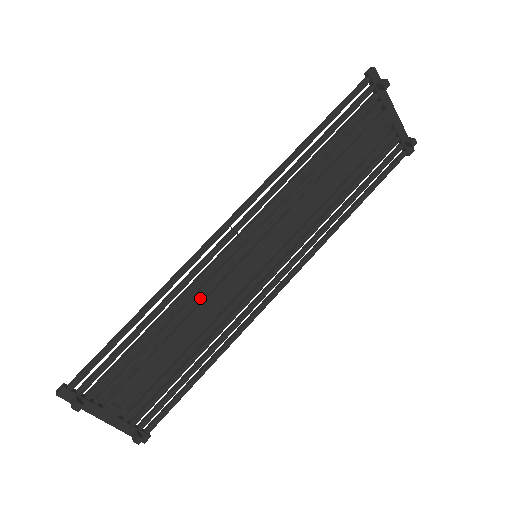
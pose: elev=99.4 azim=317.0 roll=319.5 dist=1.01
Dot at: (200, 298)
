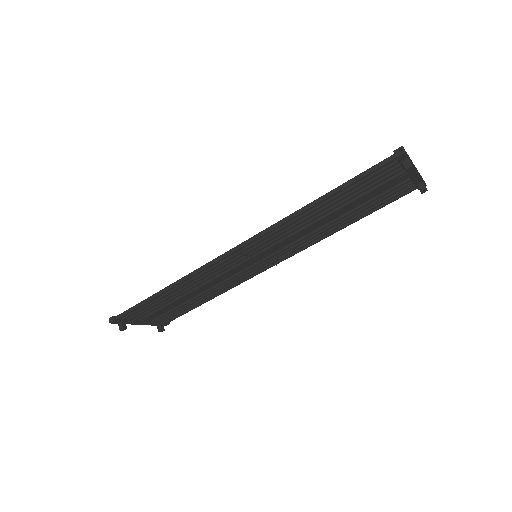
Dot at: occluded
